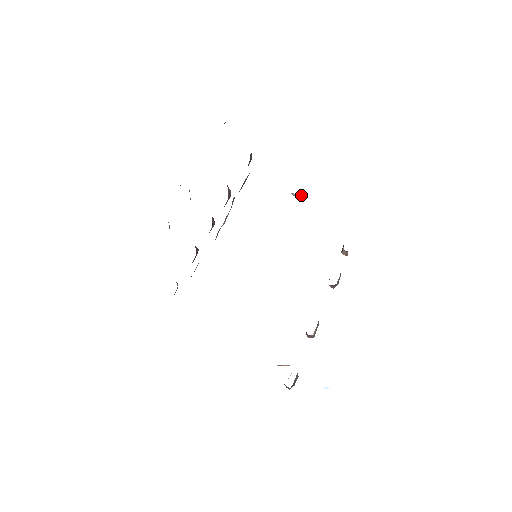
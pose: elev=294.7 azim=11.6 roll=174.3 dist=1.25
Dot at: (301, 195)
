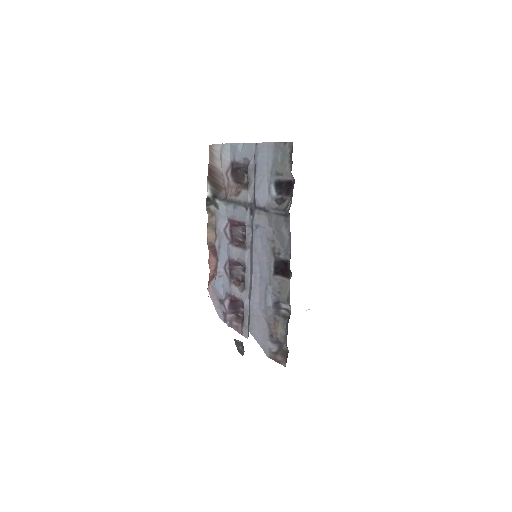
Dot at: occluded
